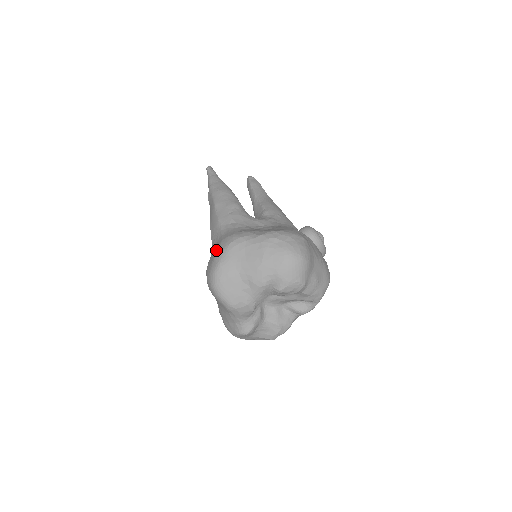
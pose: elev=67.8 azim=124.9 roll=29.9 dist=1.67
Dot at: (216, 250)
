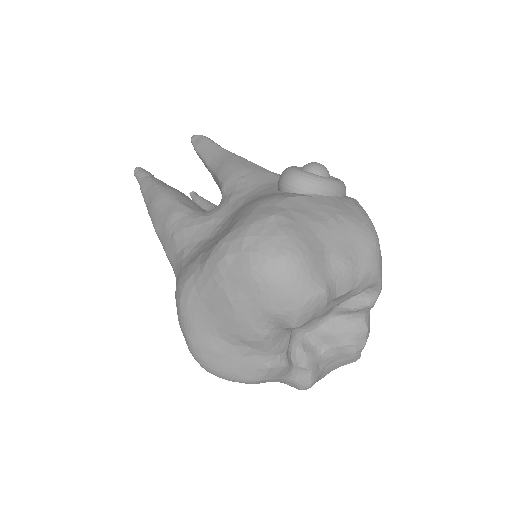
Dot at: occluded
